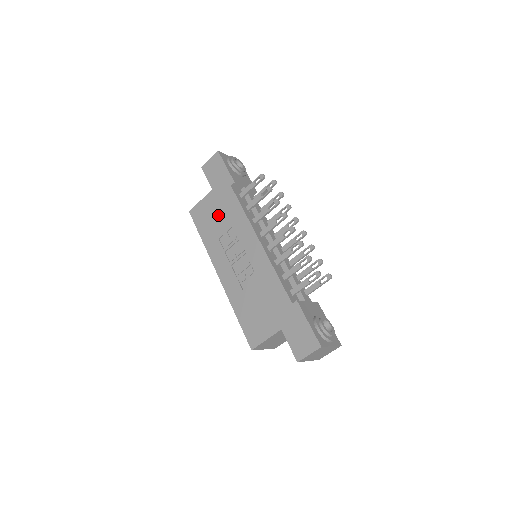
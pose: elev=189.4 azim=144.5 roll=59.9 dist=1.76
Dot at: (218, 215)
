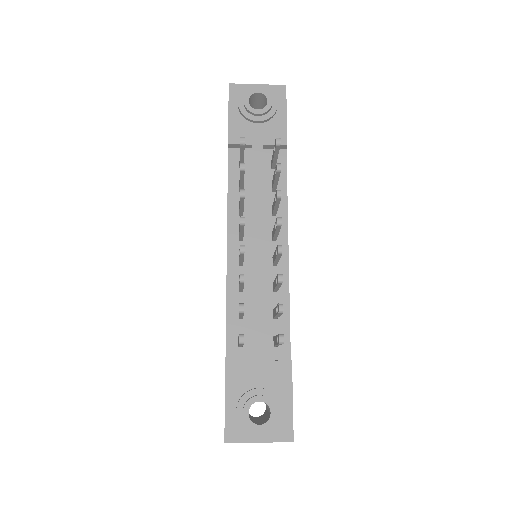
Dot at: occluded
